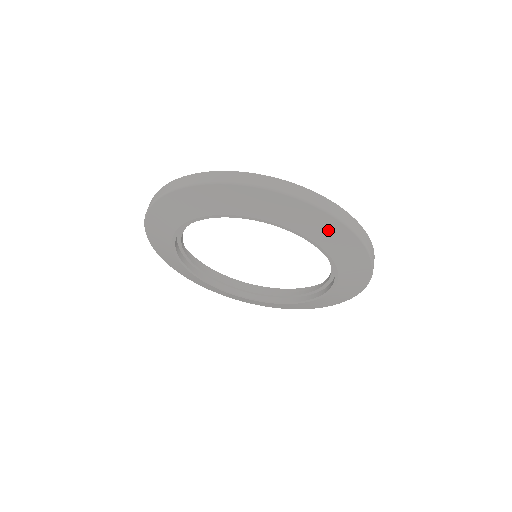
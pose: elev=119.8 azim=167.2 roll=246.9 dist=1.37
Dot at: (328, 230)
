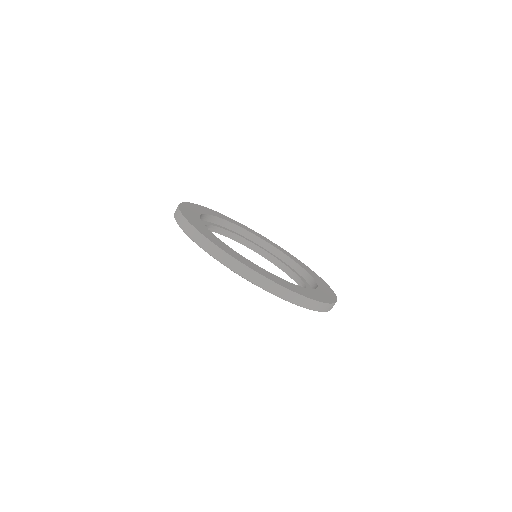
Dot at: occluded
